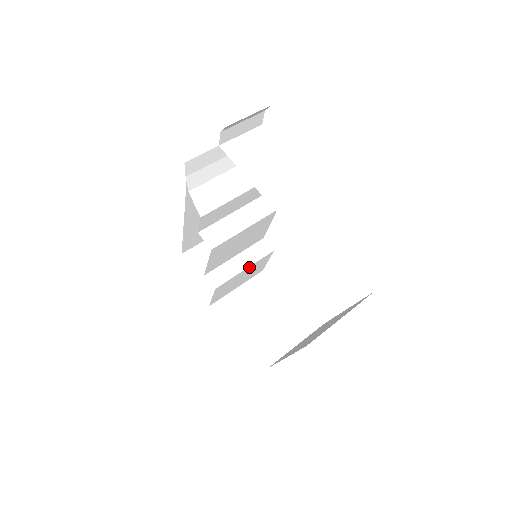
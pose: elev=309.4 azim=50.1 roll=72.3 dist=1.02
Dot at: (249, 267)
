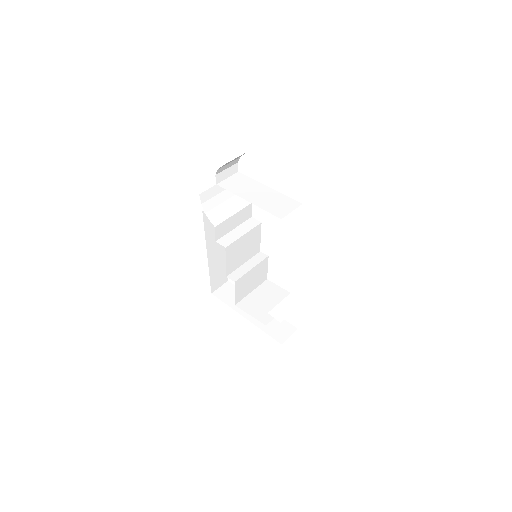
Dot at: (254, 268)
